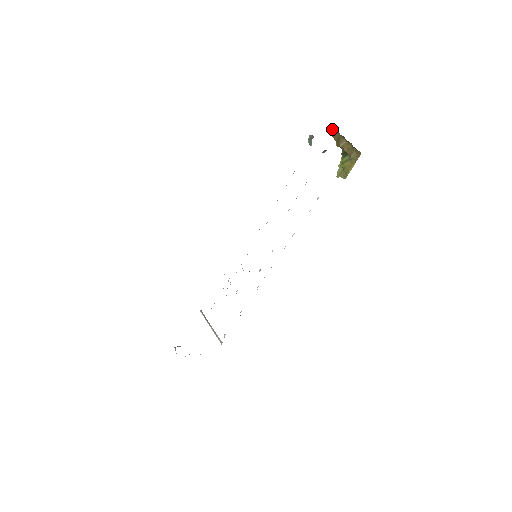
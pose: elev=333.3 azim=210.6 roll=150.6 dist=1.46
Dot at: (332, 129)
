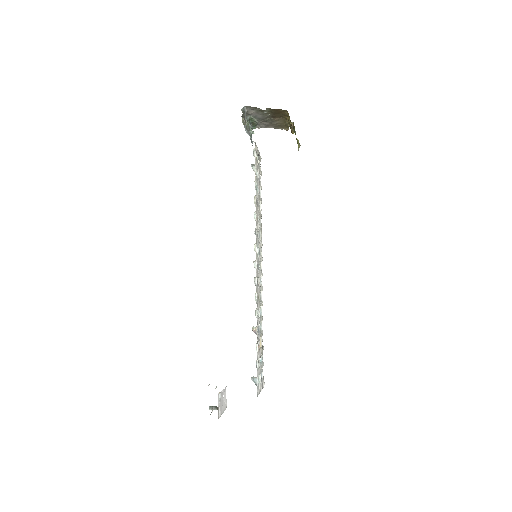
Dot at: occluded
